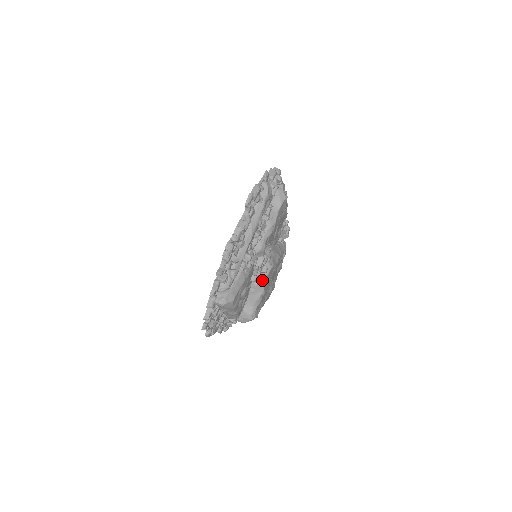
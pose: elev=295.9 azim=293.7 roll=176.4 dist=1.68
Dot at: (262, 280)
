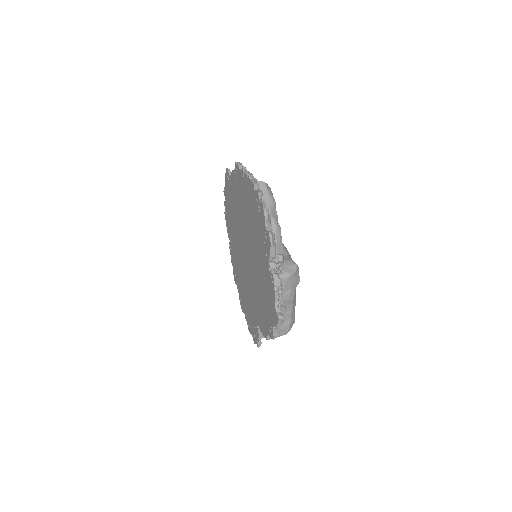
Dot at: occluded
